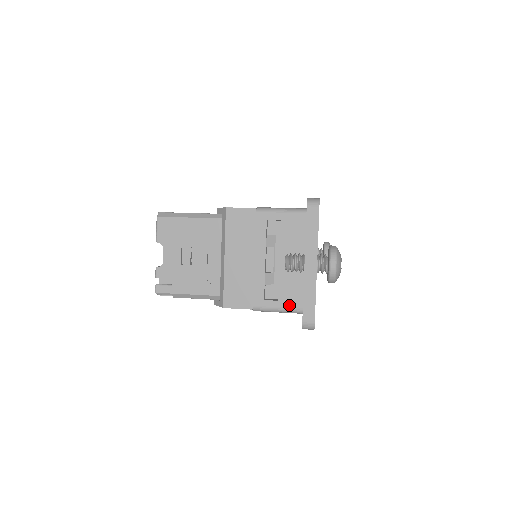
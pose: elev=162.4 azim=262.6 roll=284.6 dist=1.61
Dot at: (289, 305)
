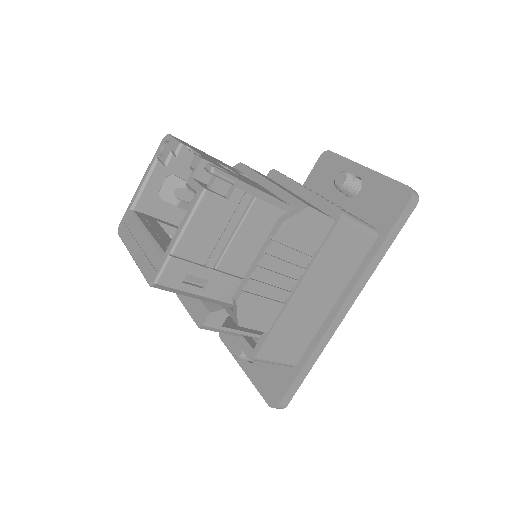
Dot at: occluded
